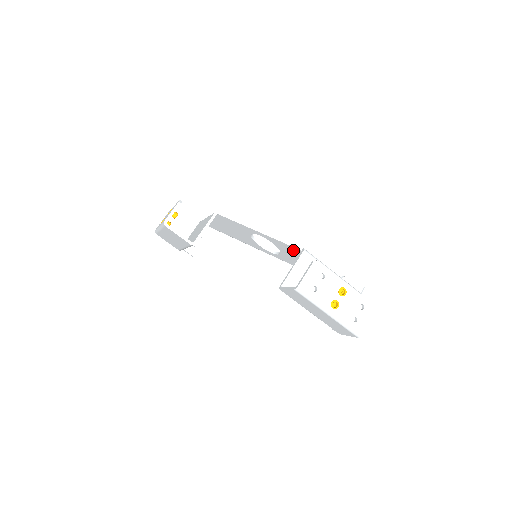
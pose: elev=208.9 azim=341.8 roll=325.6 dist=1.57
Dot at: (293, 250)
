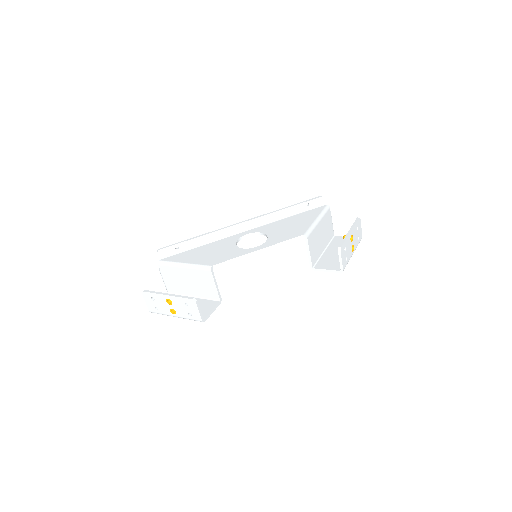
Dot at: occluded
